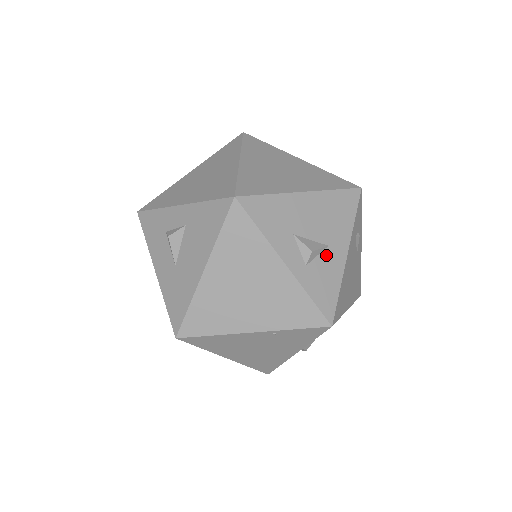
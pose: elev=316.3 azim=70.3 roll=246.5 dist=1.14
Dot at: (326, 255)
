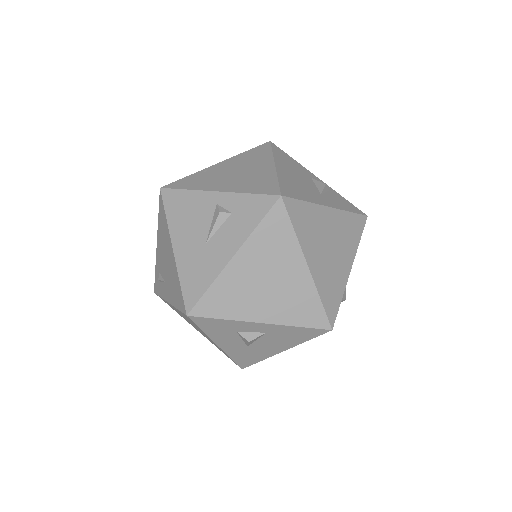
Dot at: occluded
